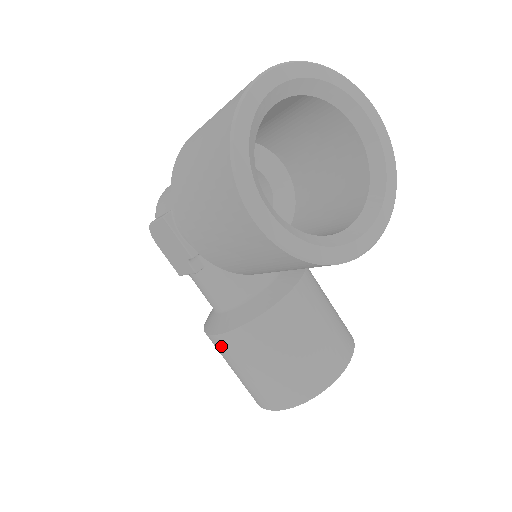
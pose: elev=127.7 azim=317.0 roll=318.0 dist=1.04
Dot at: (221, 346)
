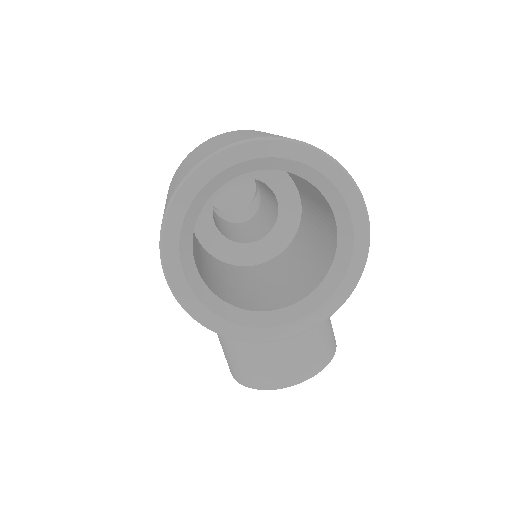
Dot at: occluded
